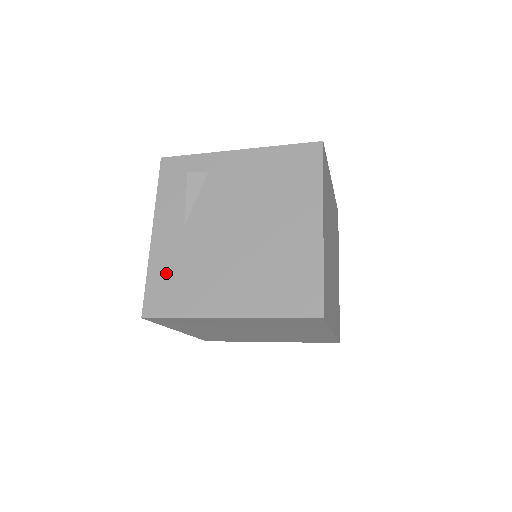
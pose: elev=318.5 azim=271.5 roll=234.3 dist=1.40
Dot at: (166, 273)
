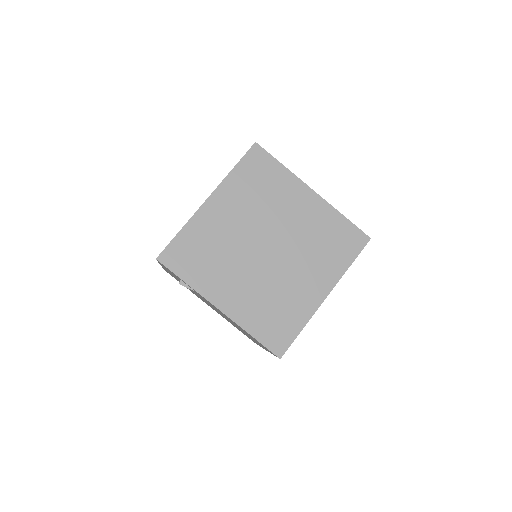
Dot at: occluded
